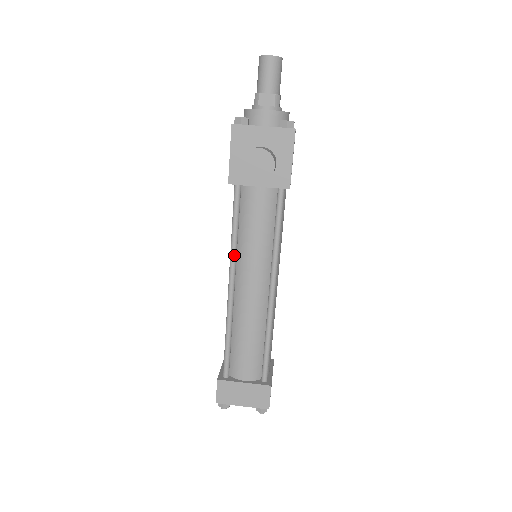
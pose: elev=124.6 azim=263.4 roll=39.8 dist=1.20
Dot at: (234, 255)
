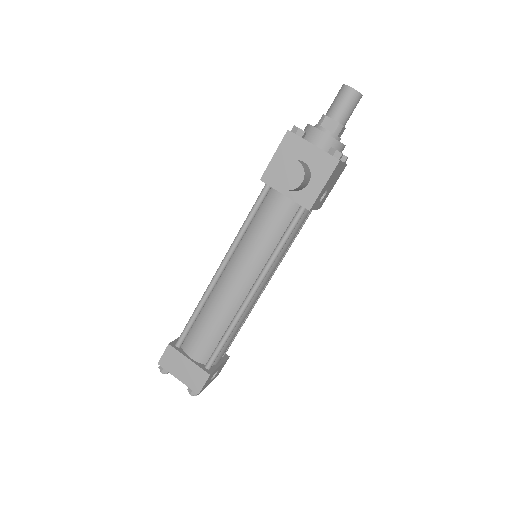
Dot at: (236, 244)
